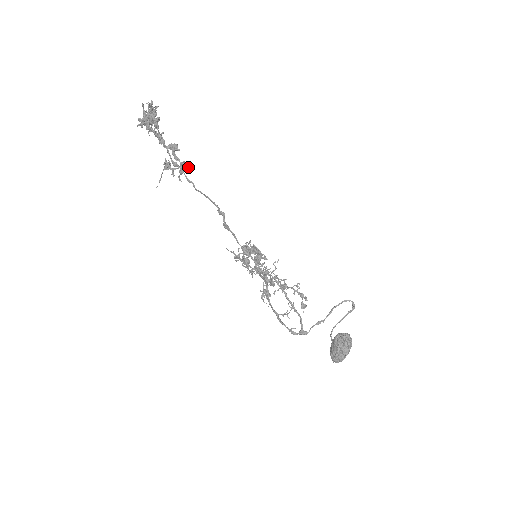
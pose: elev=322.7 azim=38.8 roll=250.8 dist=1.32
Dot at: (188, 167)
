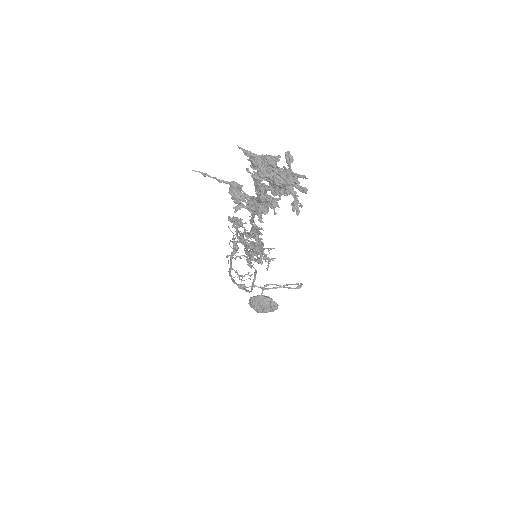
Dot at: occluded
